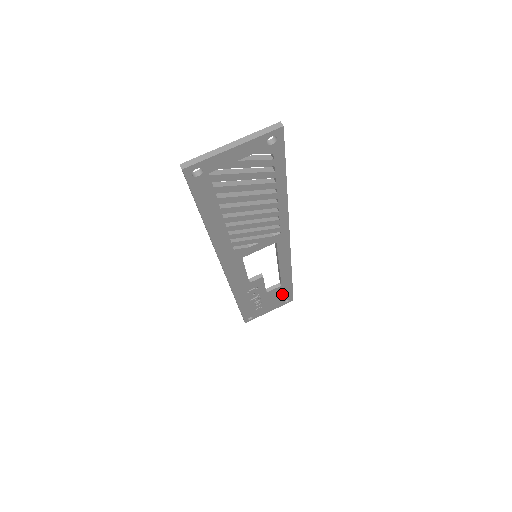
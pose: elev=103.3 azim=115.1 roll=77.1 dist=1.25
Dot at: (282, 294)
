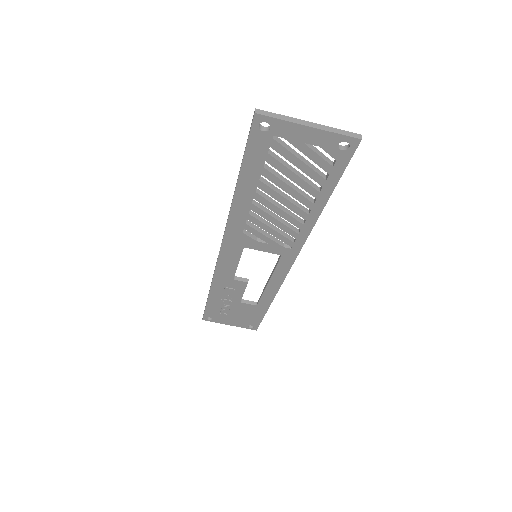
Dot at: (252, 315)
